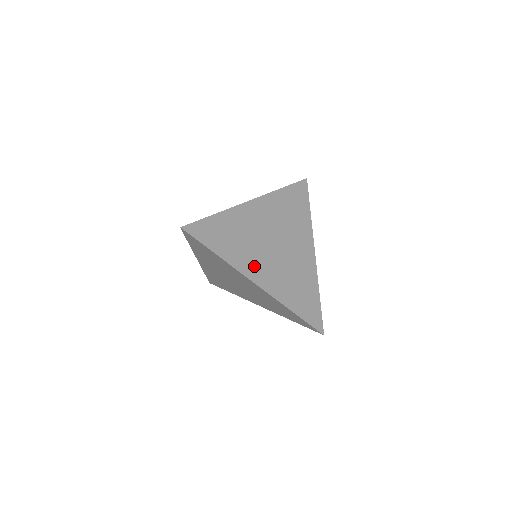
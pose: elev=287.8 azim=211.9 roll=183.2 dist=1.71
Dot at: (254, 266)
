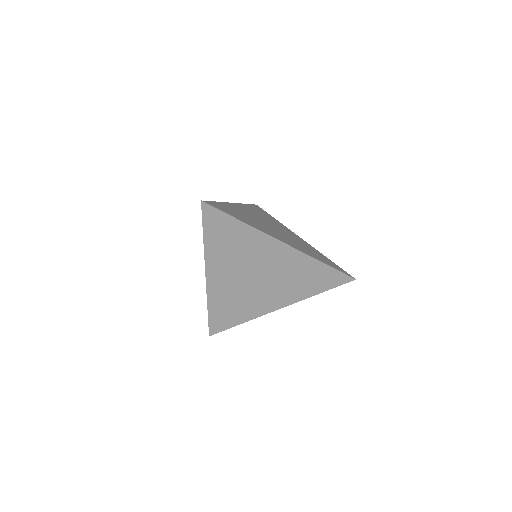
Dot at: (271, 233)
